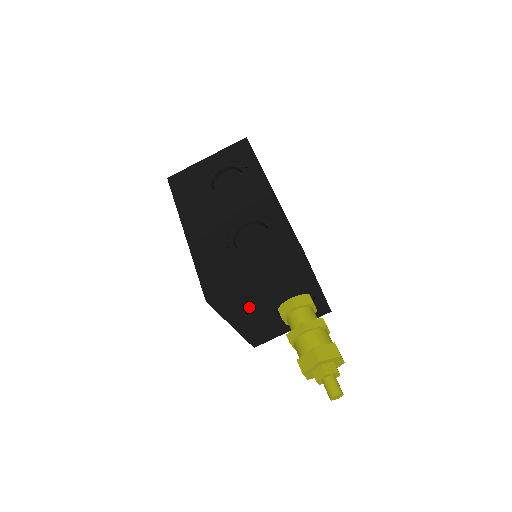
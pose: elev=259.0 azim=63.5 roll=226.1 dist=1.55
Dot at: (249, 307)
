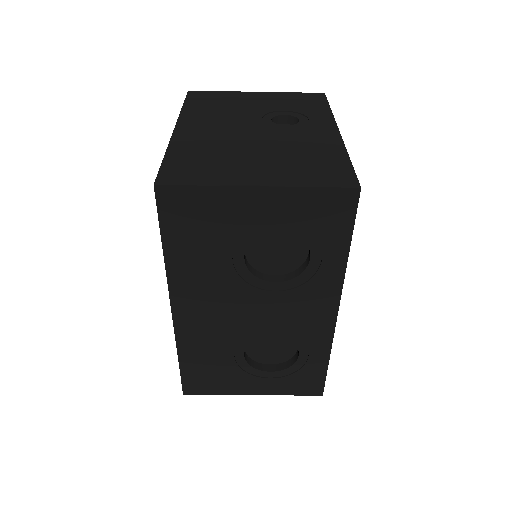
Dot at: occluded
